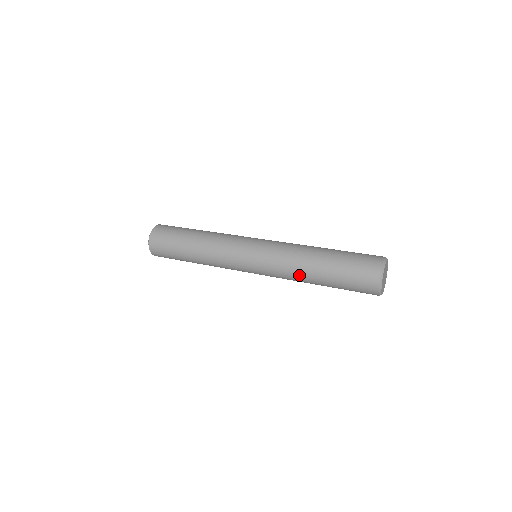
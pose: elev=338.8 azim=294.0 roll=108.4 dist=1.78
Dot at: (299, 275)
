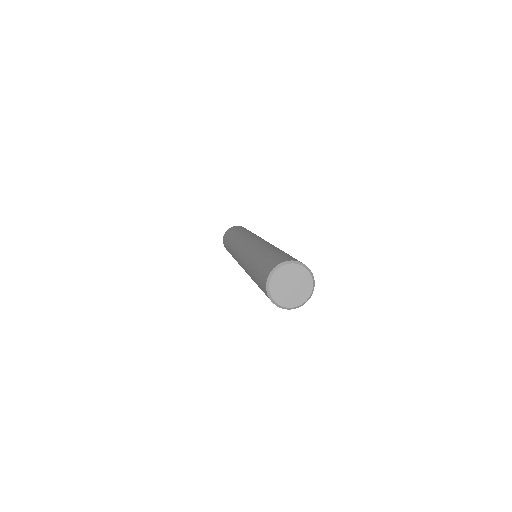
Dot at: occluded
